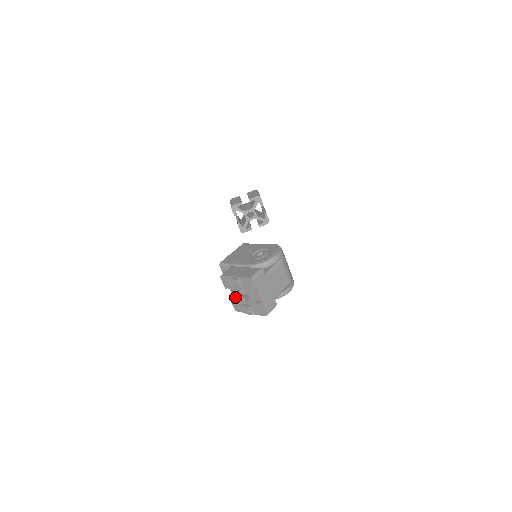
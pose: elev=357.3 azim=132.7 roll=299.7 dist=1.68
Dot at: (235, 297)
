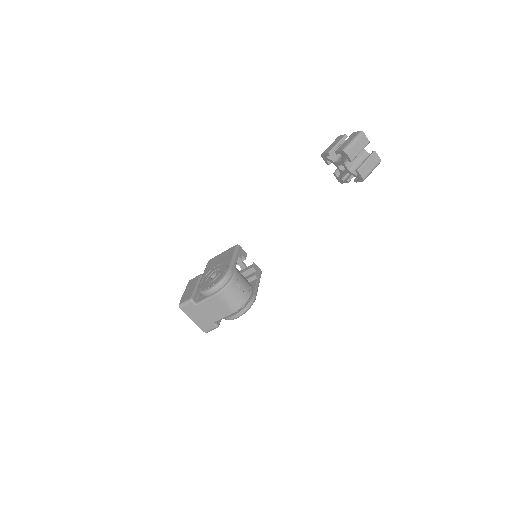
Dot at: occluded
